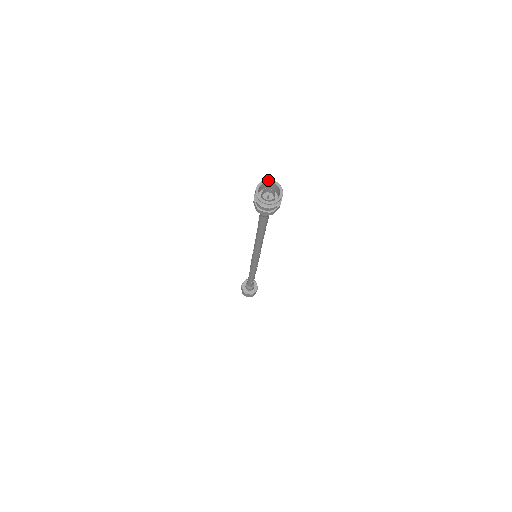
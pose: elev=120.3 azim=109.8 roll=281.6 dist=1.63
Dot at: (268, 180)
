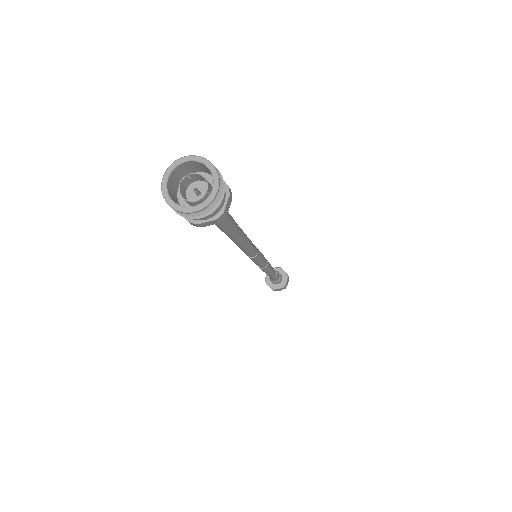
Dot at: (205, 160)
